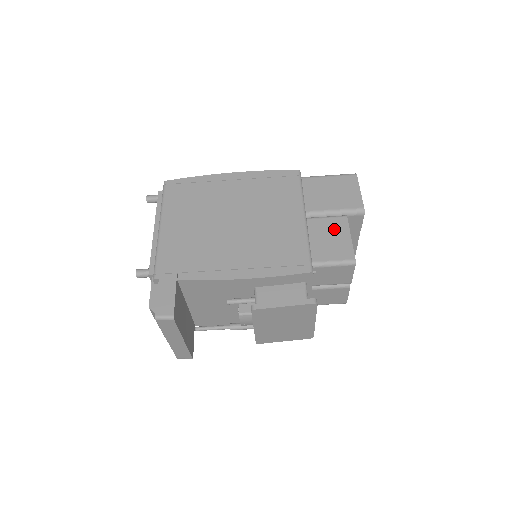
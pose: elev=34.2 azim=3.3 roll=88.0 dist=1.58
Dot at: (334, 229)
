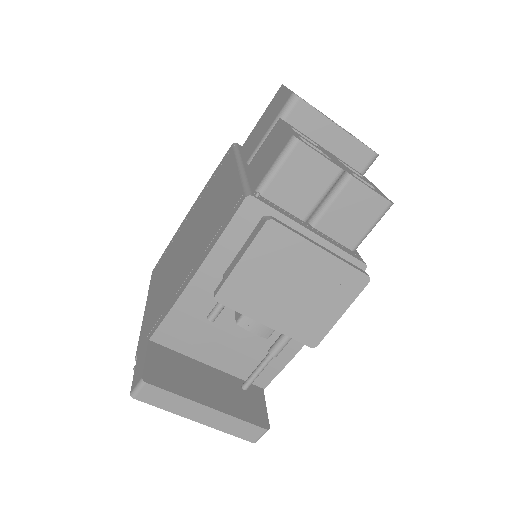
Dot at: (270, 141)
